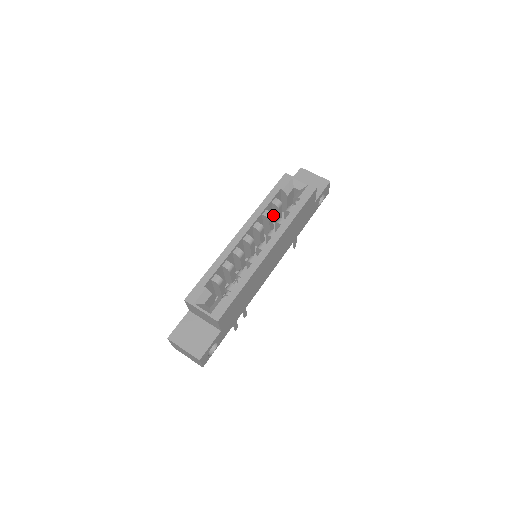
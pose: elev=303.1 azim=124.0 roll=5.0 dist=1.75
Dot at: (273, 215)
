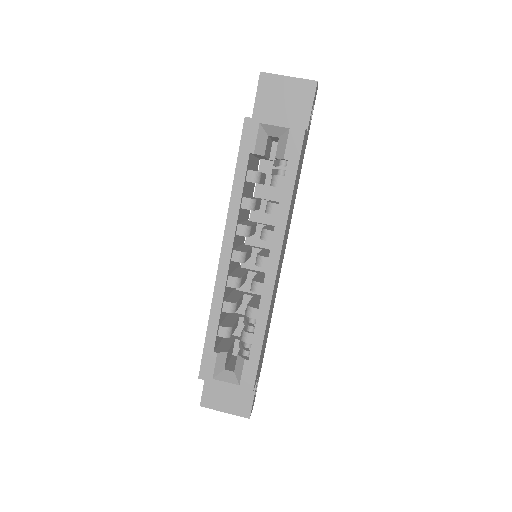
Dot at: occluded
